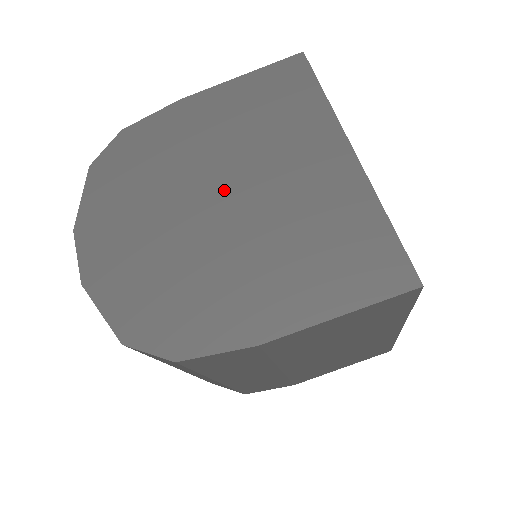
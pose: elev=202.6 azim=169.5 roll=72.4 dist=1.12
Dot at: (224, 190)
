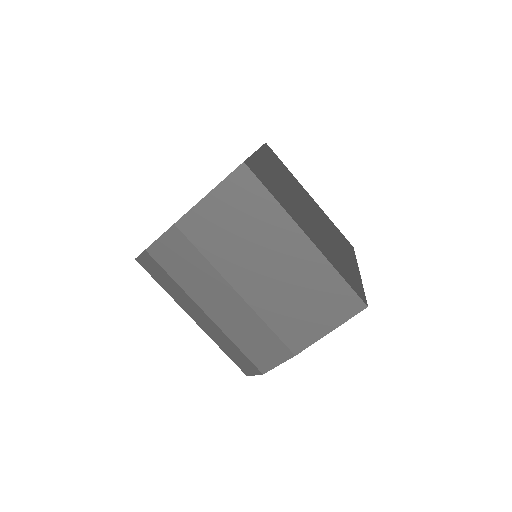
Dot at: occluded
